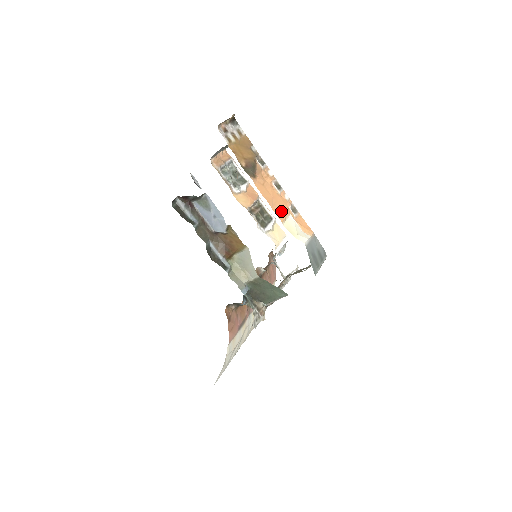
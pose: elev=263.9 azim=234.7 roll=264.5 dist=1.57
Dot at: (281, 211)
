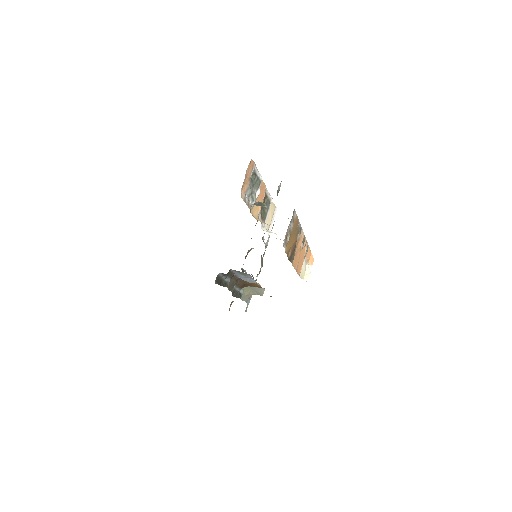
Dot at: (301, 265)
